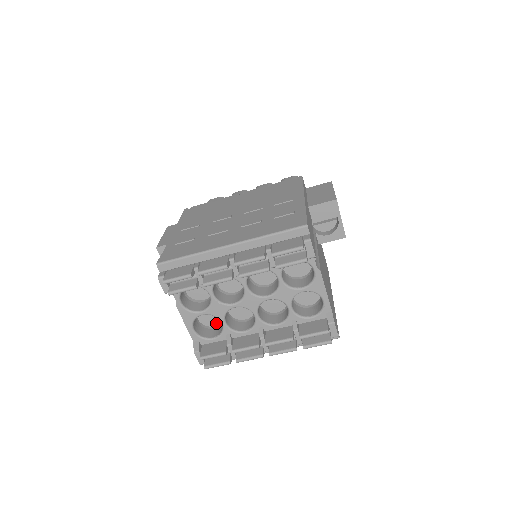
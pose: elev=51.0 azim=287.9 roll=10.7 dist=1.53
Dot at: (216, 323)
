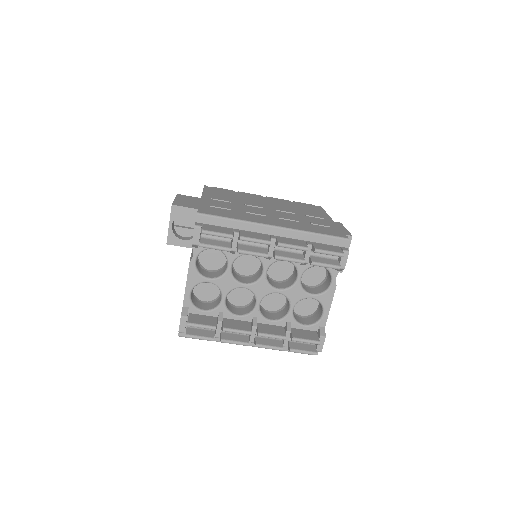
Dot at: (208, 298)
